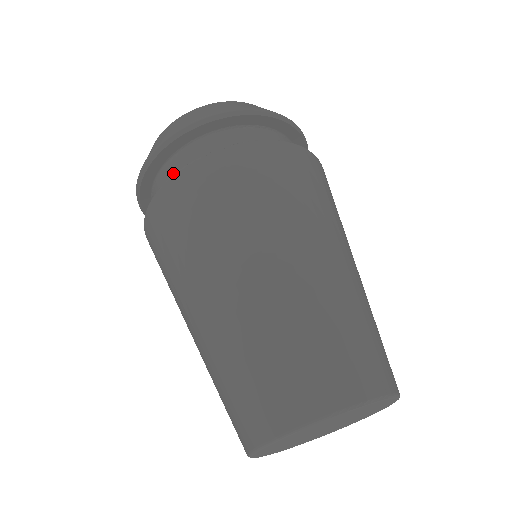
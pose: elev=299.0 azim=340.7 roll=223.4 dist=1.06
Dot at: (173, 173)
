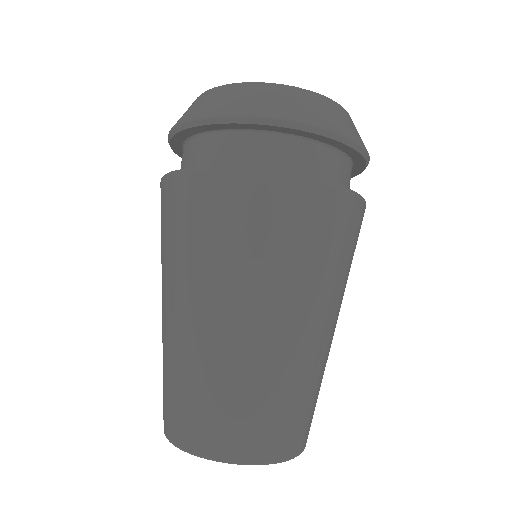
Dot at: (236, 150)
